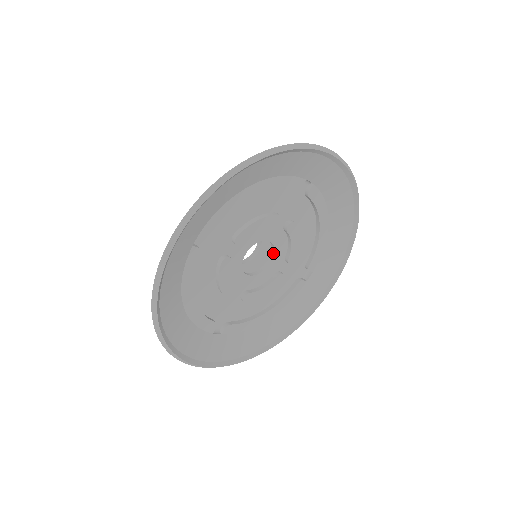
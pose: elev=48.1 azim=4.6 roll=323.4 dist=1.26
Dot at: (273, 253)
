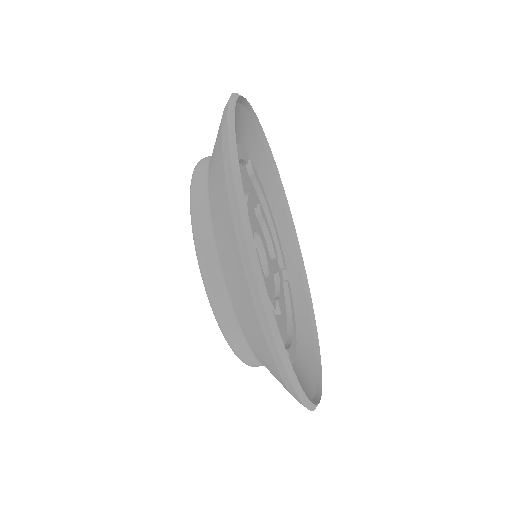
Dot at: (262, 249)
